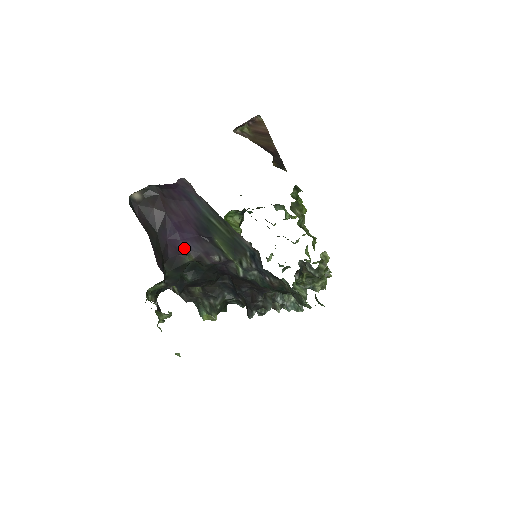
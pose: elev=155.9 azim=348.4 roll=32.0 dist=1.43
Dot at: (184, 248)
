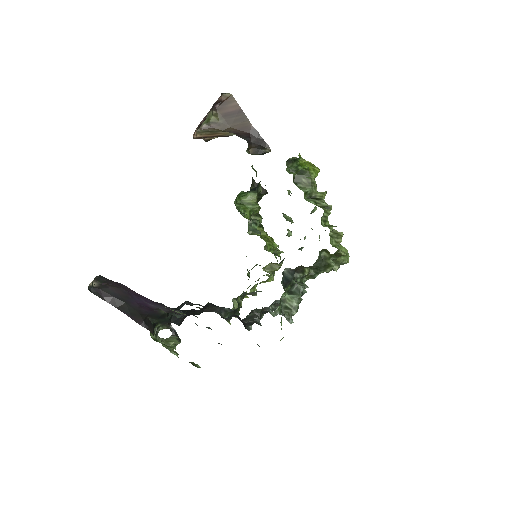
Dot at: (154, 307)
